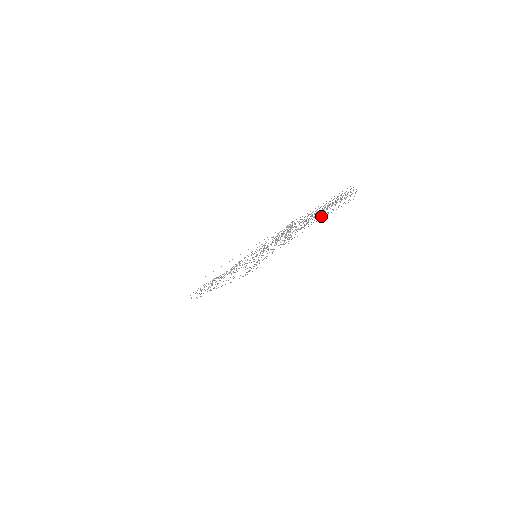
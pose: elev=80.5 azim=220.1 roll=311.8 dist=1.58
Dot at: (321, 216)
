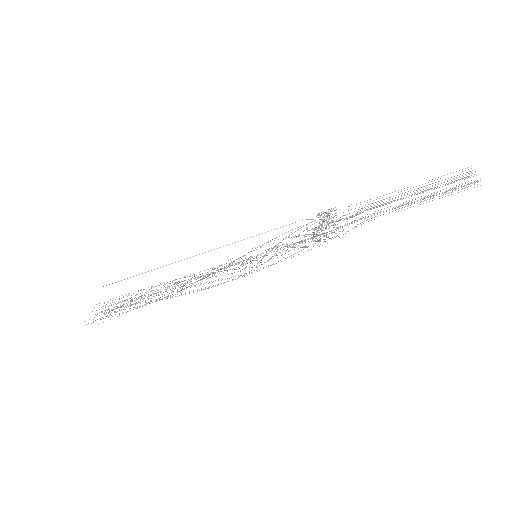
Dot at: (420, 204)
